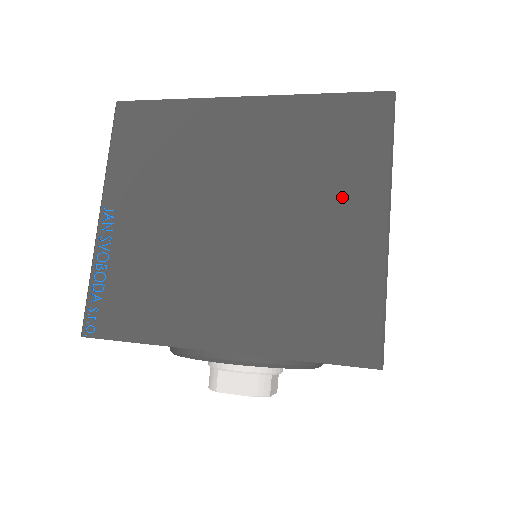
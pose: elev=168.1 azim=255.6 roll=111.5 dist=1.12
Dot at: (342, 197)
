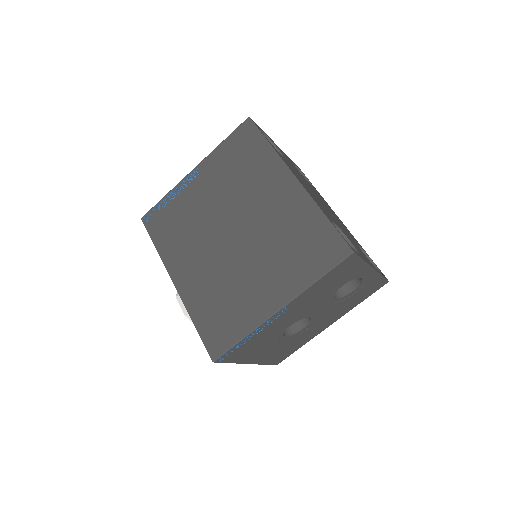
Dot at: (277, 275)
